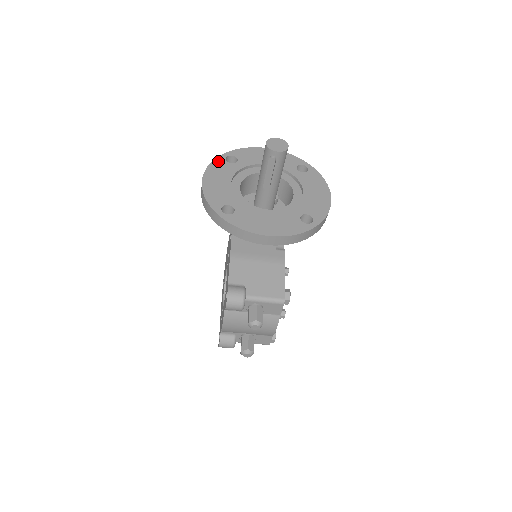
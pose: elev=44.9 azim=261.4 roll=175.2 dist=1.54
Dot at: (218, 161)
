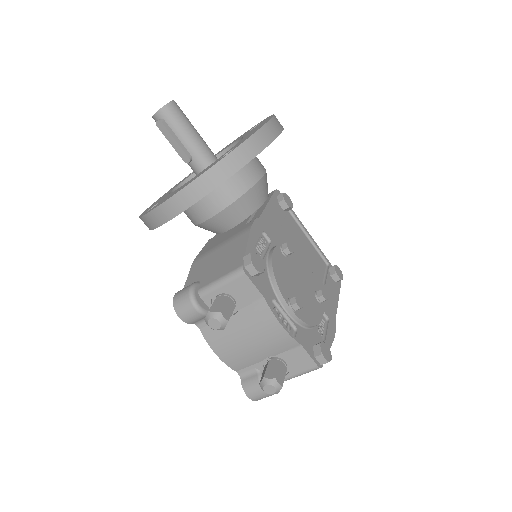
Dot at: occluded
